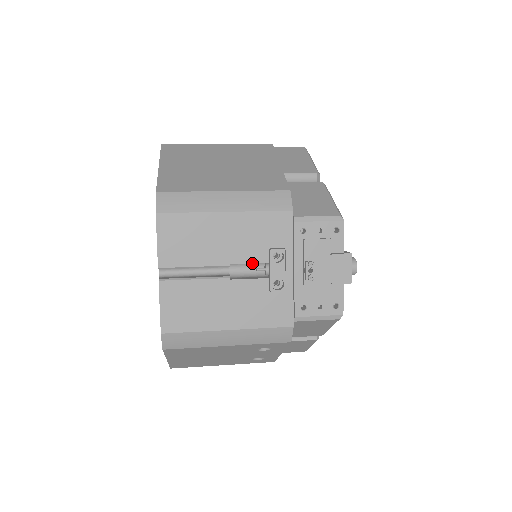
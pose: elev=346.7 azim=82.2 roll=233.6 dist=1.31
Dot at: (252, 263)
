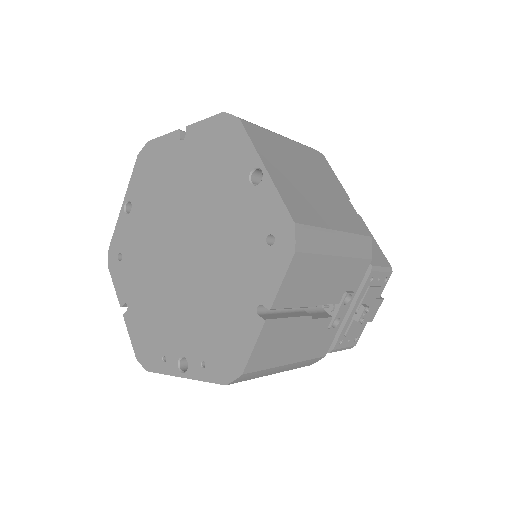
Dot at: occluded
